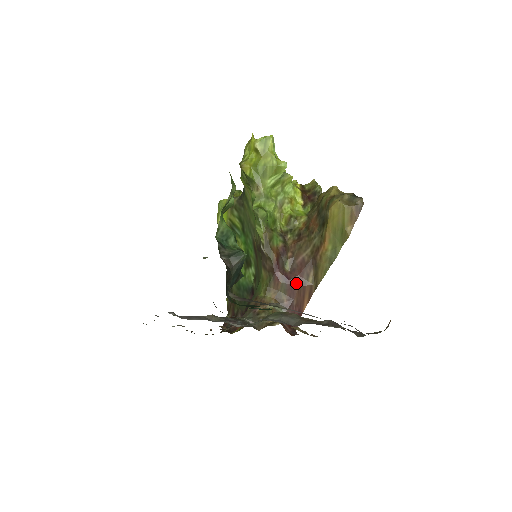
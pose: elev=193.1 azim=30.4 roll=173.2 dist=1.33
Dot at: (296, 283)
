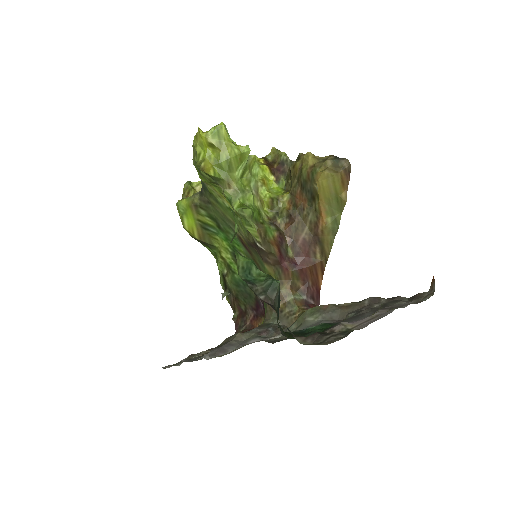
Dot at: (306, 265)
